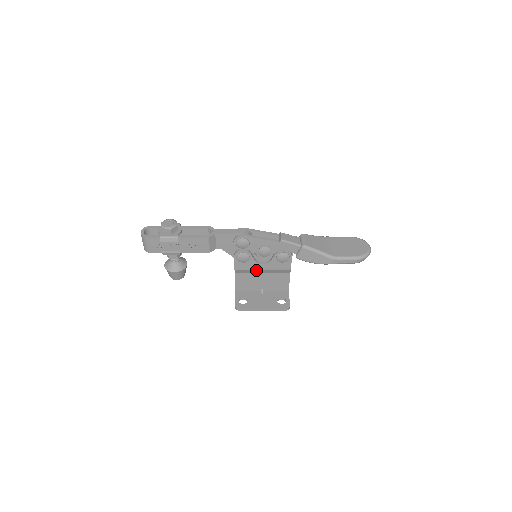
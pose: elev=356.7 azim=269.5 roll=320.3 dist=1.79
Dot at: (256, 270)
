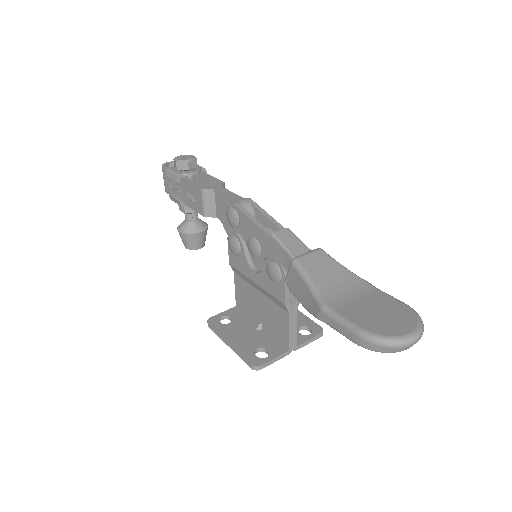
Dot at: (250, 279)
